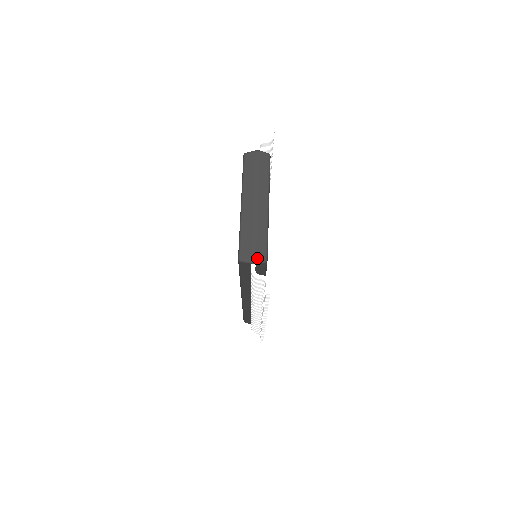
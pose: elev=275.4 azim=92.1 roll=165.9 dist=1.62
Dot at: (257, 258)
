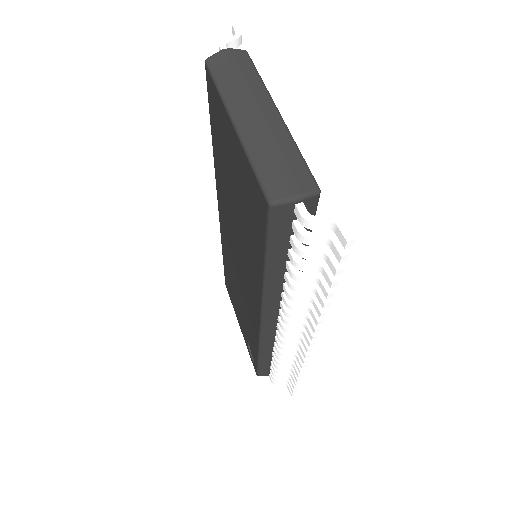
Dot at: (302, 189)
